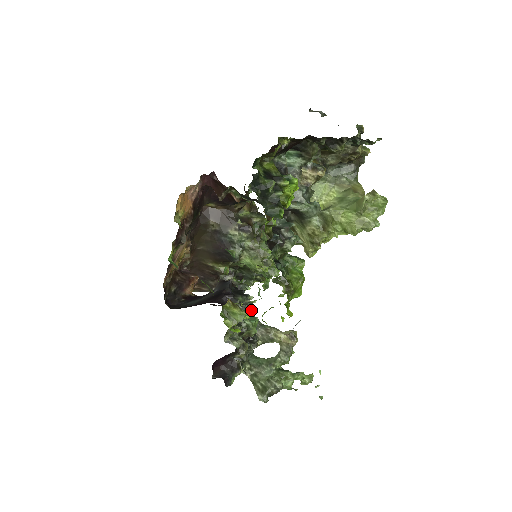
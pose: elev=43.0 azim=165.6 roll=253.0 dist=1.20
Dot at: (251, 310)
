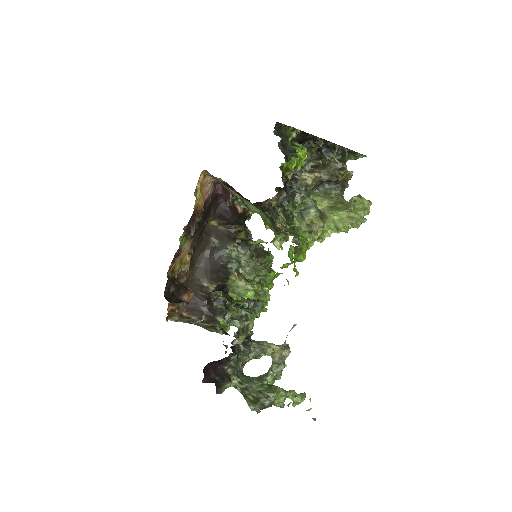
Dot at: (255, 284)
